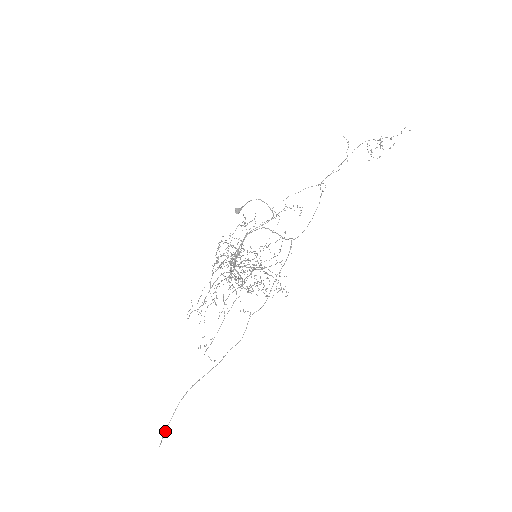
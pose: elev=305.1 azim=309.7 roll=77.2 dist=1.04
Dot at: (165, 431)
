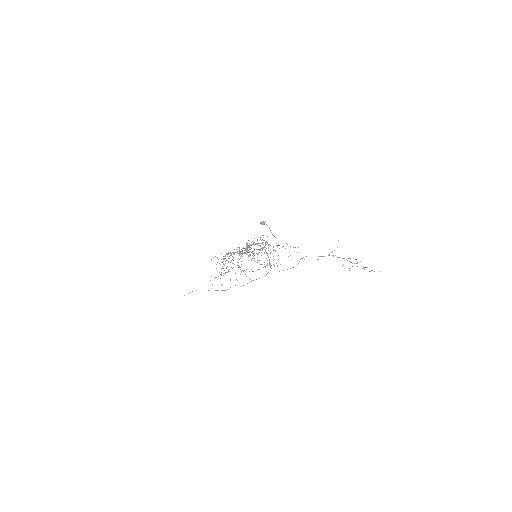
Dot at: occluded
